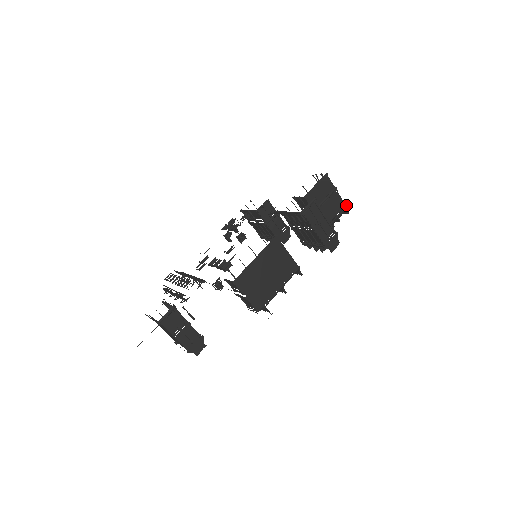
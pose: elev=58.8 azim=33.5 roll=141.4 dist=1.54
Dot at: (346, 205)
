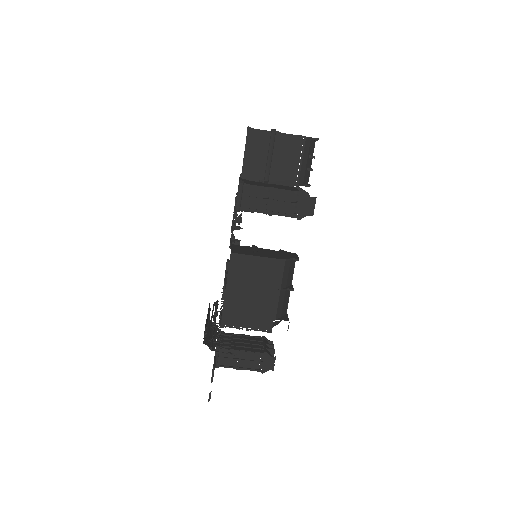
Dot at: (303, 137)
